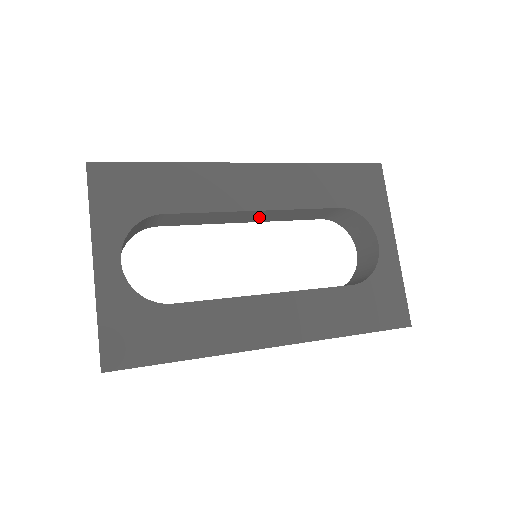
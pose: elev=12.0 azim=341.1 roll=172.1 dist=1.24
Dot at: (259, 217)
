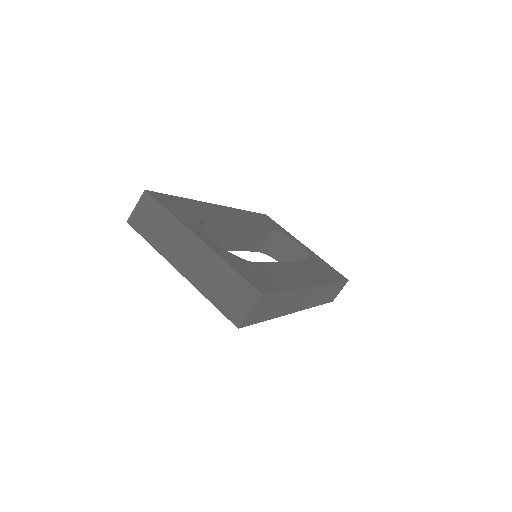
Dot at: (237, 240)
